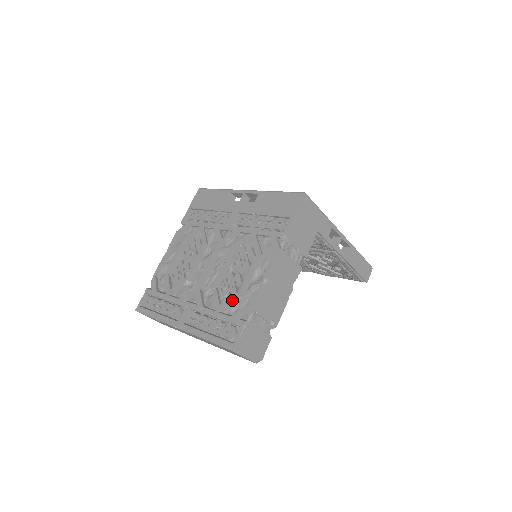
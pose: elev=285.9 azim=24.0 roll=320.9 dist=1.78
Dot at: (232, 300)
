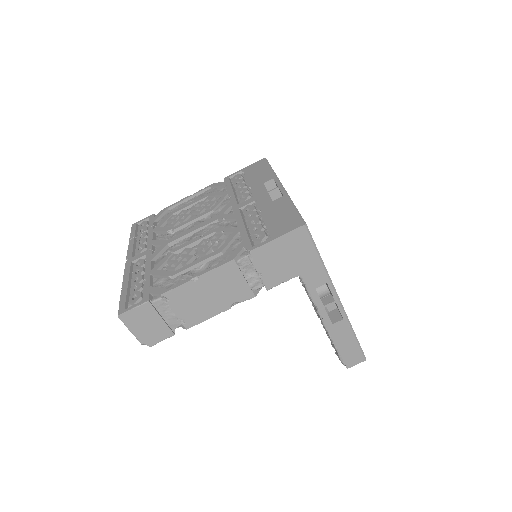
Dot at: (165, 273)
